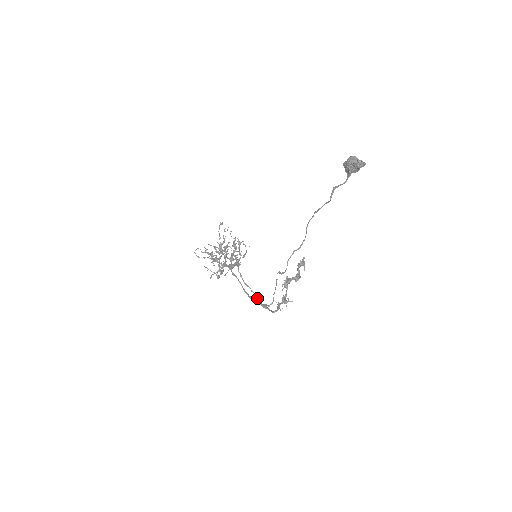
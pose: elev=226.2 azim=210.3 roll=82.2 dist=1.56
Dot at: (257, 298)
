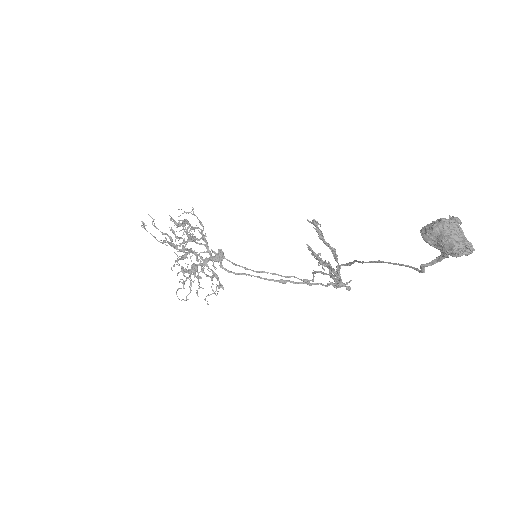
Dot at: occluded
